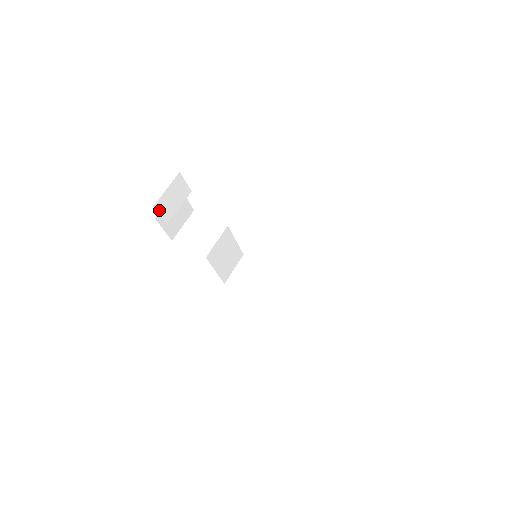
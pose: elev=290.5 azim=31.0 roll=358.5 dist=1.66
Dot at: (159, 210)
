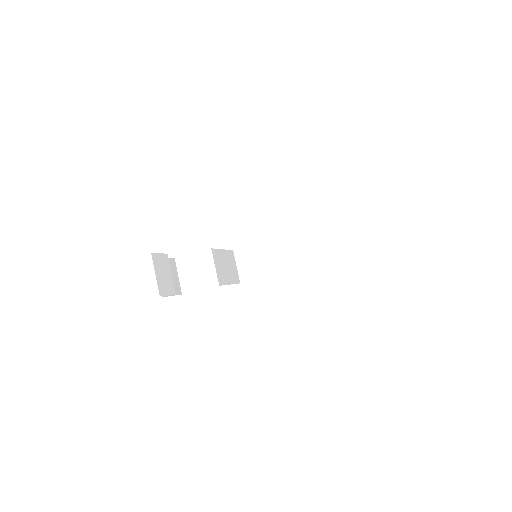
Dot at: (164, 293)
